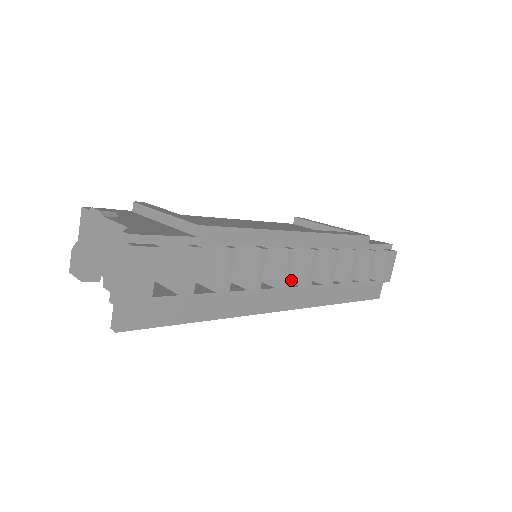
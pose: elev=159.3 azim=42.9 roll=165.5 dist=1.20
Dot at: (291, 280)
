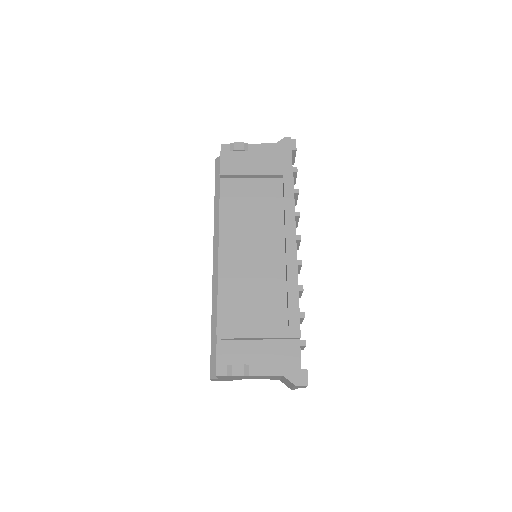
Dot at: occluded
